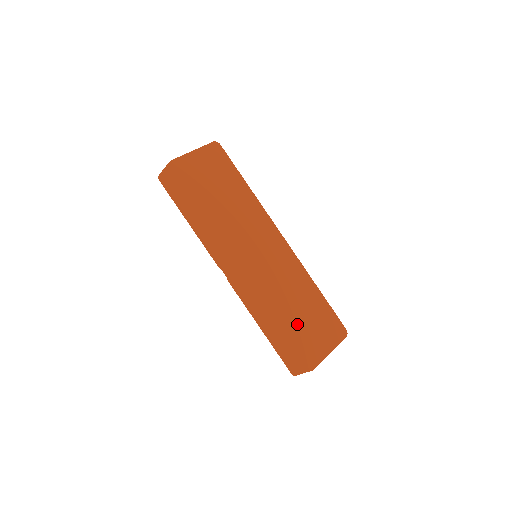
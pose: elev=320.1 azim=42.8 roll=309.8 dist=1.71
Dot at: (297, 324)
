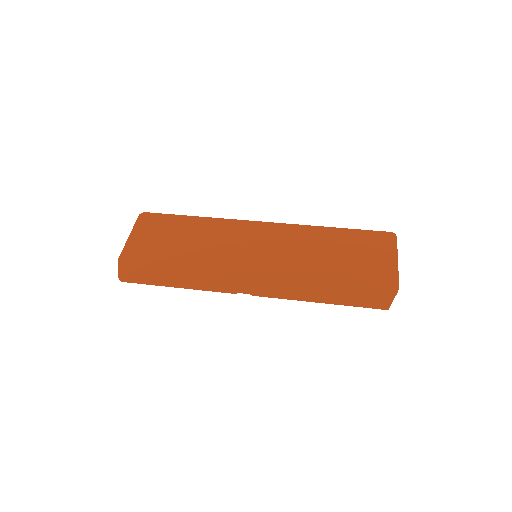
Dot at: (345, 269)
